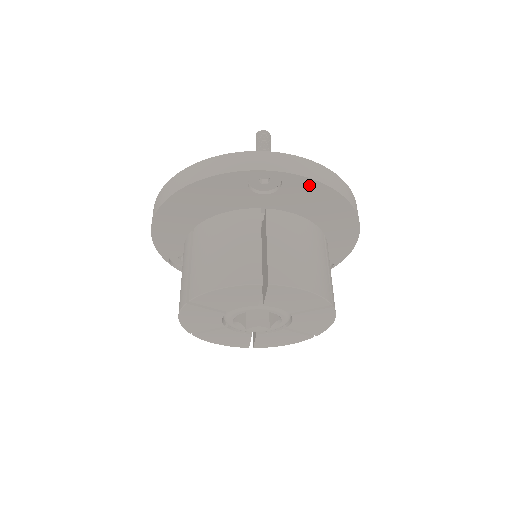
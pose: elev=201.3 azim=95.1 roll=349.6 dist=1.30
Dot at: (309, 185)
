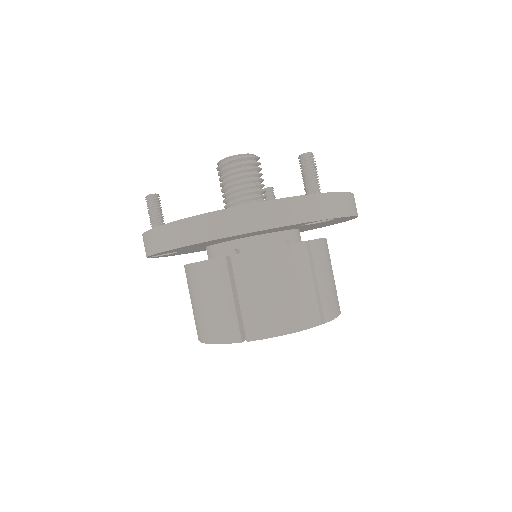
Dot at: occluded
